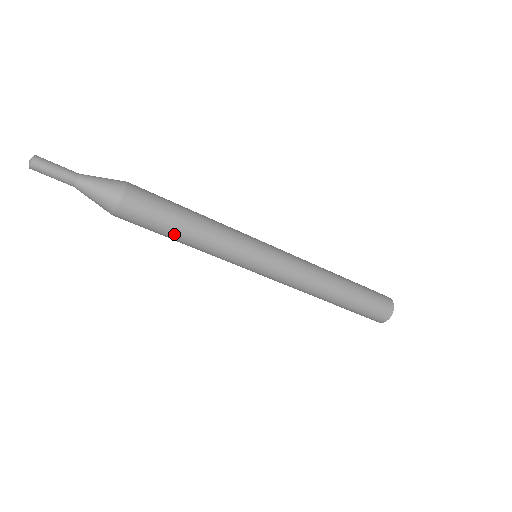
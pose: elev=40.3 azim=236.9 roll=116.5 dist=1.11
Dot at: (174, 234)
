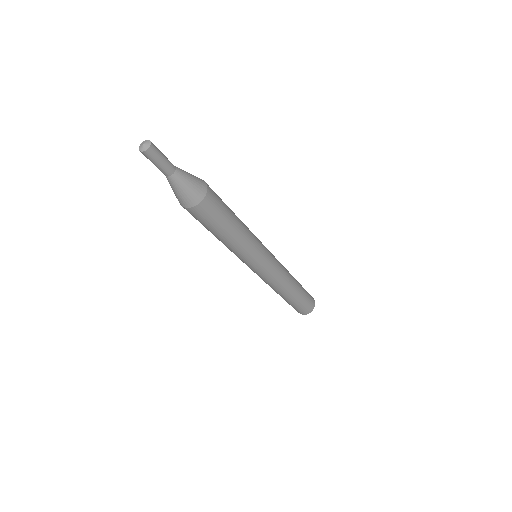
Dot at: (230, 227)
